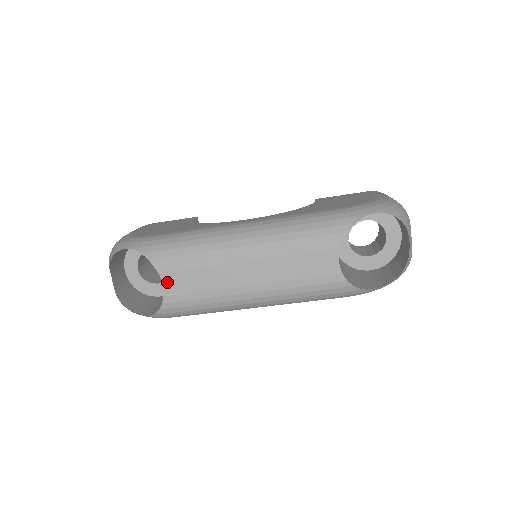
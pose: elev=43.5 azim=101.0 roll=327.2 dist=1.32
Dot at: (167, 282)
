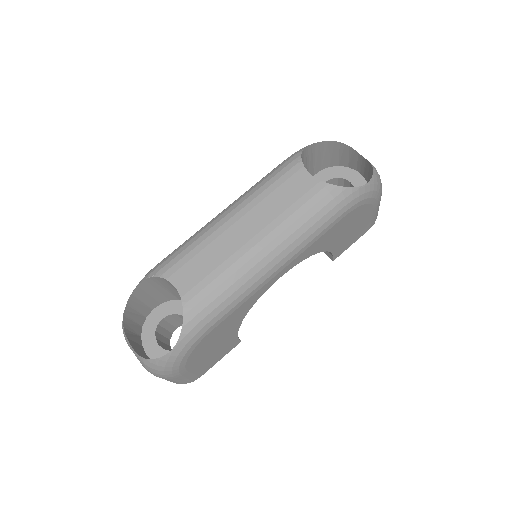
Dot at: (178, 282)
